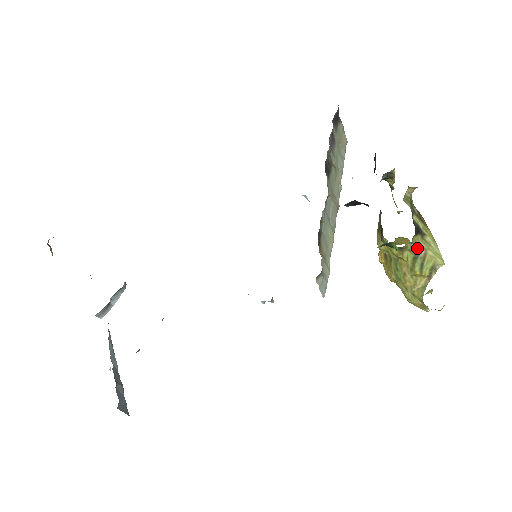
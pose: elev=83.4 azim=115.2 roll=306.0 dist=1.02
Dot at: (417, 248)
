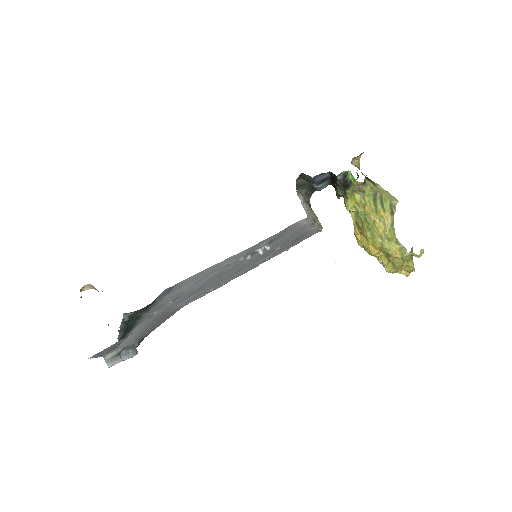
Dot at: (373, 190)
